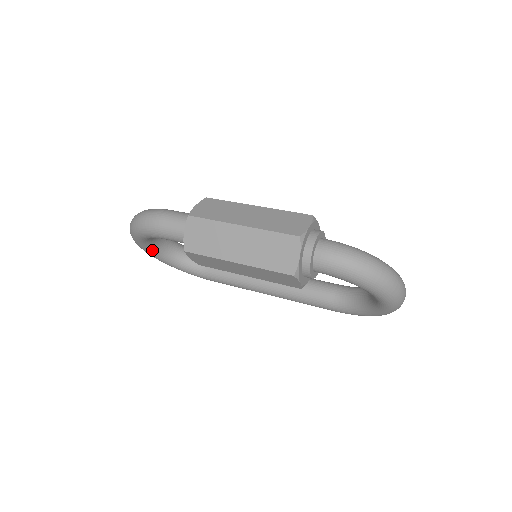
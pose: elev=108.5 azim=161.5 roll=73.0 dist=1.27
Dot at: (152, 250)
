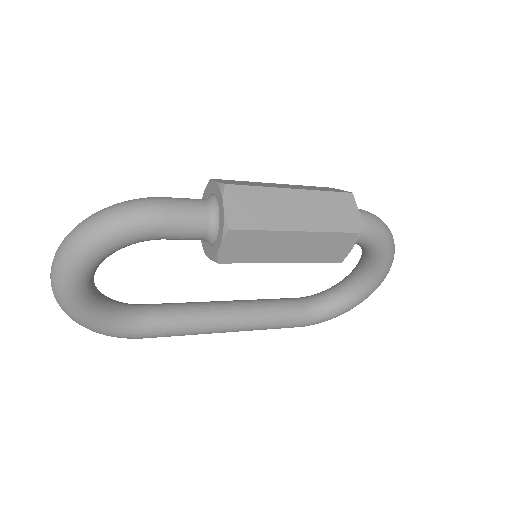
Dot at: (84, 288)
